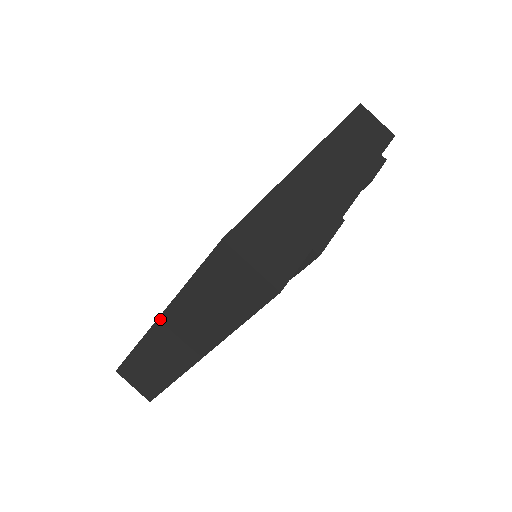
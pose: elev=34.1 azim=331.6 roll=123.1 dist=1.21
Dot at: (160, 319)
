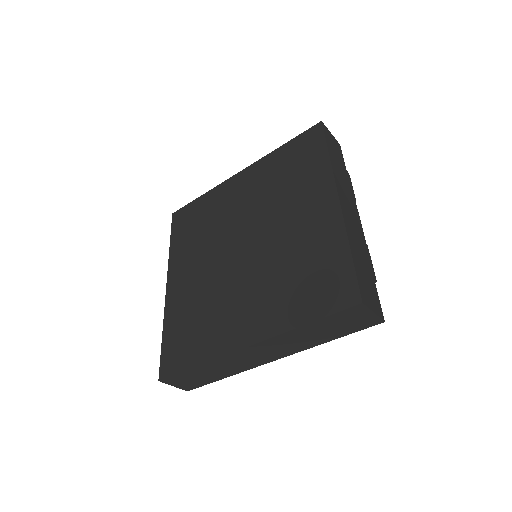
Dot at: (256, 345)
